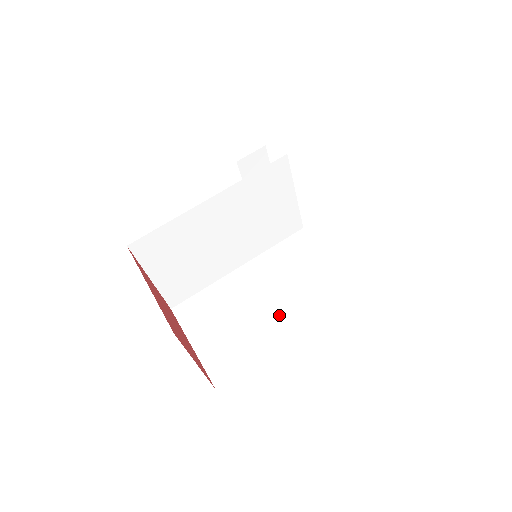
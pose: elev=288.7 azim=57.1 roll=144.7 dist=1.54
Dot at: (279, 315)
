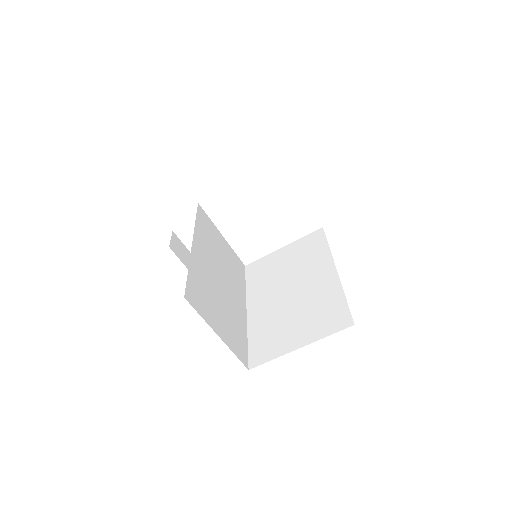
Dot at: (310, 279)
